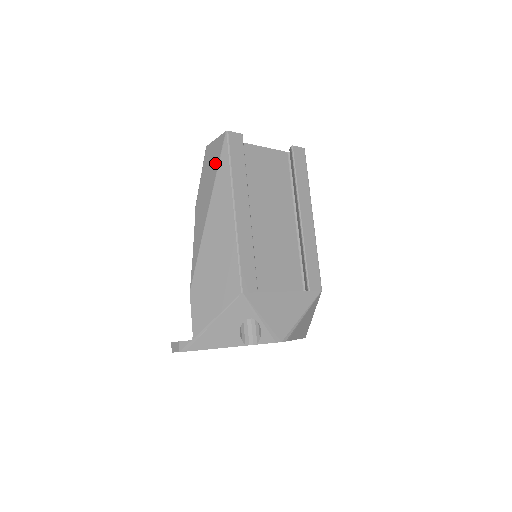
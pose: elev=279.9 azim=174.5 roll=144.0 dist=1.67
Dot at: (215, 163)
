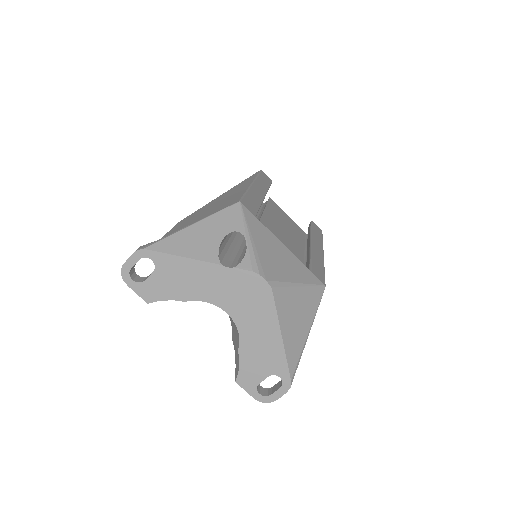
Dot at: occluded
